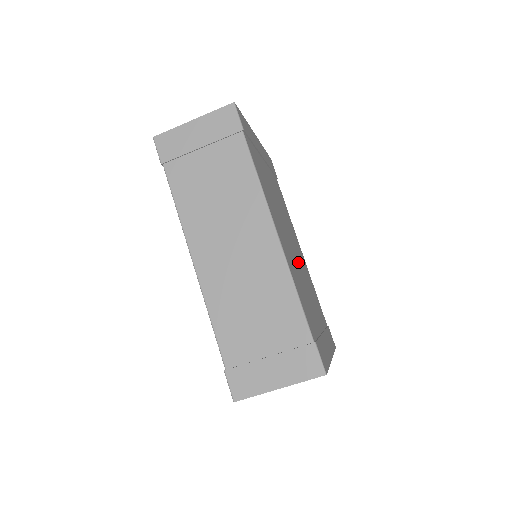
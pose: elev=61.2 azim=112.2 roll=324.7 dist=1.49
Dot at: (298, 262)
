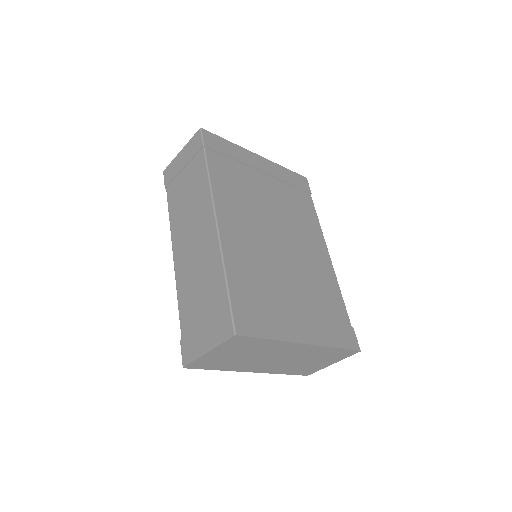
Dot at: (284, 255)
